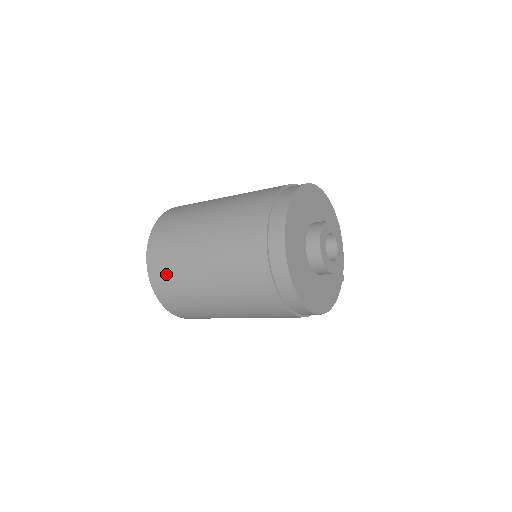
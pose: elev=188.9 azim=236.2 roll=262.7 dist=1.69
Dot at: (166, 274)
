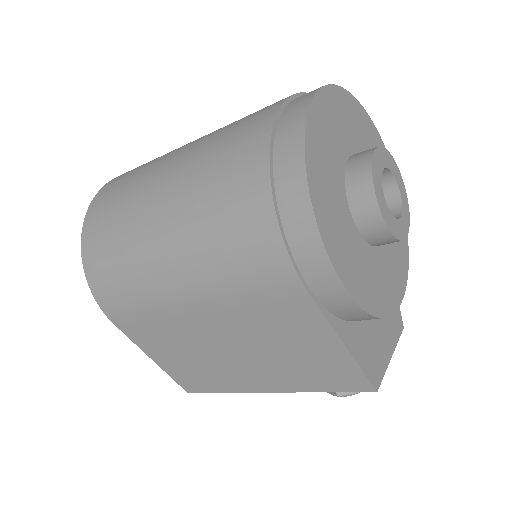
Dot at: (132, 171)
